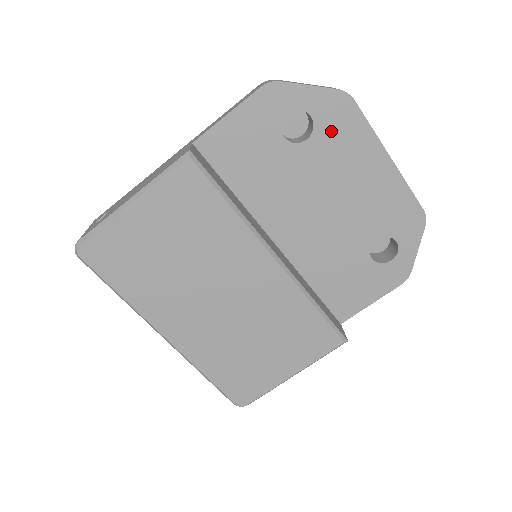
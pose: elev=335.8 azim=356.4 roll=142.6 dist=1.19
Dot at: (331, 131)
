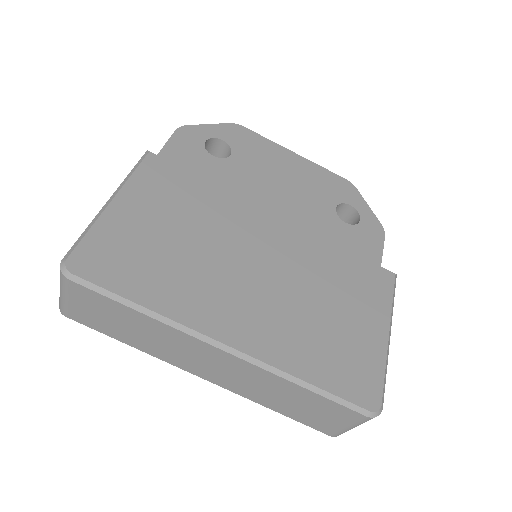
Dot at: (243, 146)
